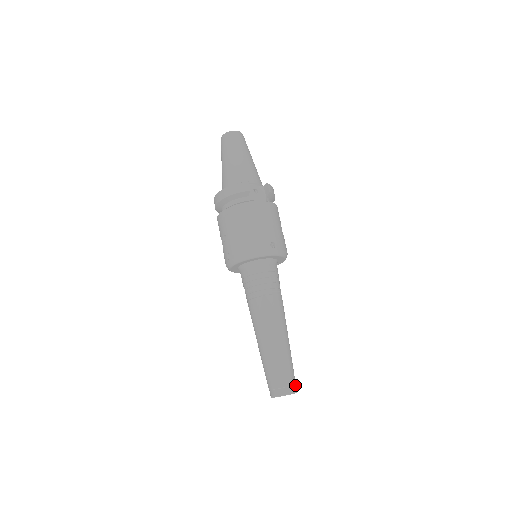
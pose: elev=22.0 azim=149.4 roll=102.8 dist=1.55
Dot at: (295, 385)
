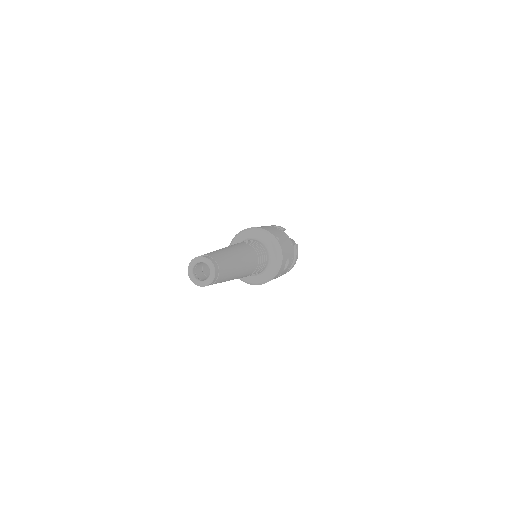
Dot at: (218, 273)
